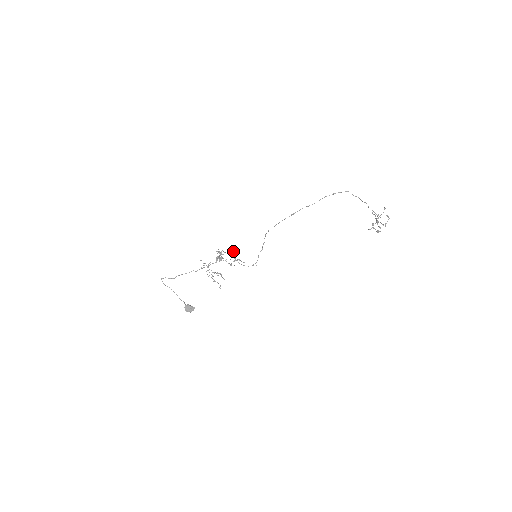
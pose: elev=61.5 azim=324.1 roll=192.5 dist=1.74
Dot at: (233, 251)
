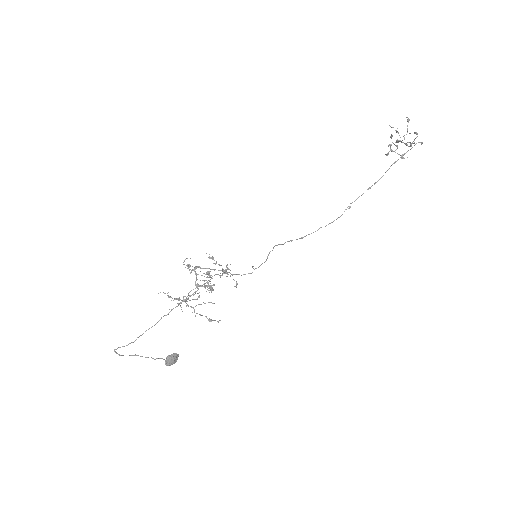
Dot at: (211, 258)
